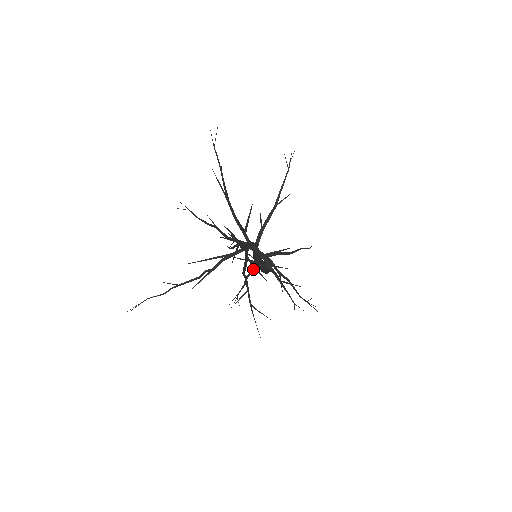
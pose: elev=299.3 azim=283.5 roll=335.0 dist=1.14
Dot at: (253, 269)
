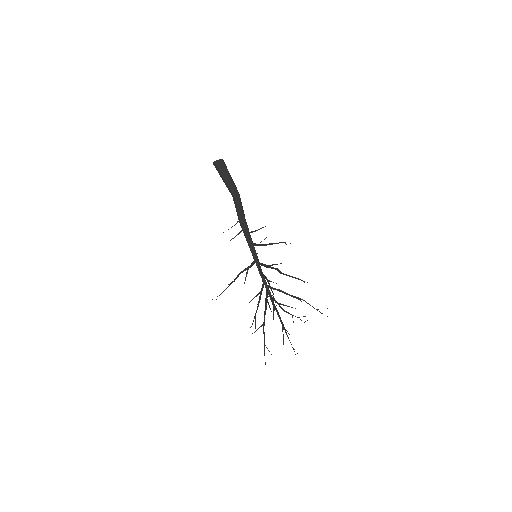
Dot at: occluded
